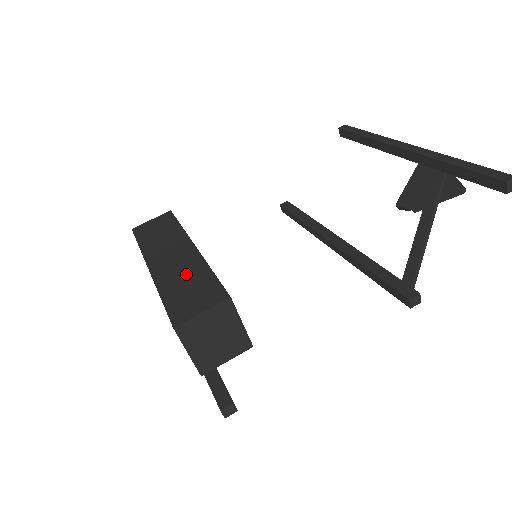
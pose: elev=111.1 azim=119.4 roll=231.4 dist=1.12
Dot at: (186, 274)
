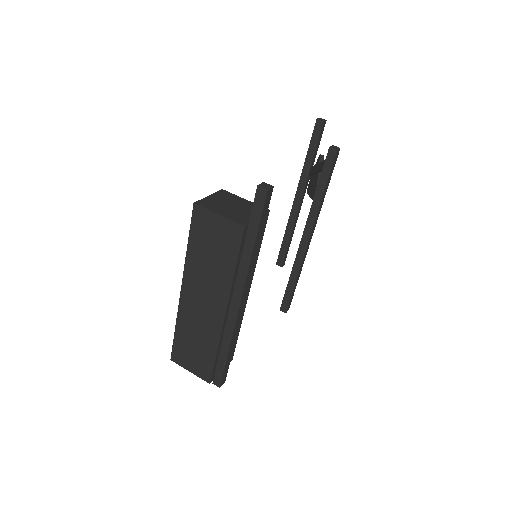
Dot at: occluded
